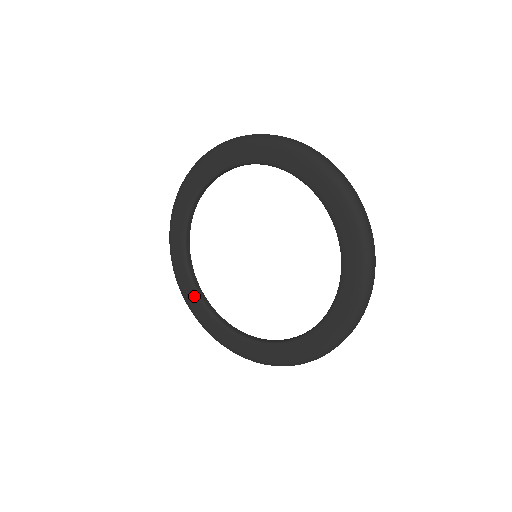
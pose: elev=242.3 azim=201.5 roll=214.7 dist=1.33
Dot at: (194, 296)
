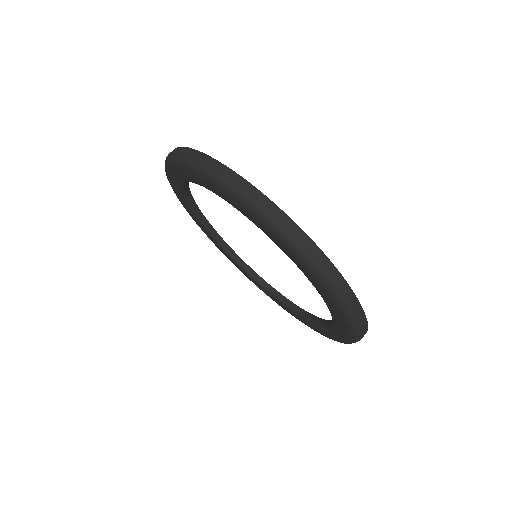
Dot at: (211, 238)
